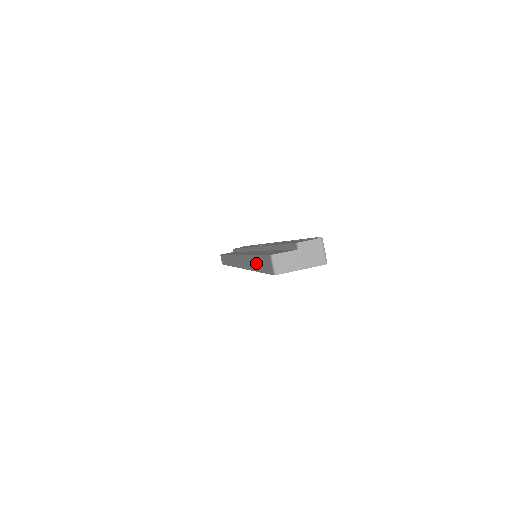
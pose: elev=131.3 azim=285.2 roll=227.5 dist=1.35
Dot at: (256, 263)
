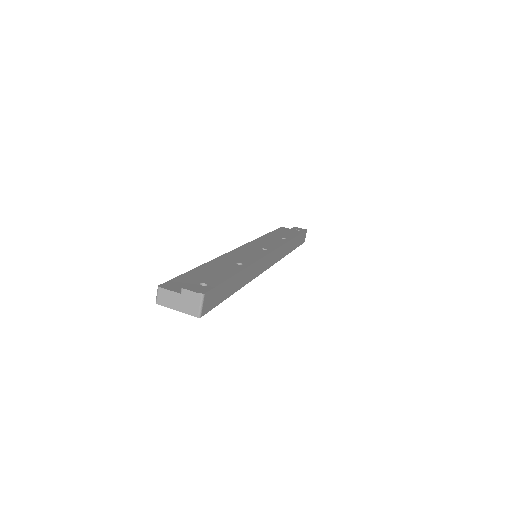
Dot at: occluded
